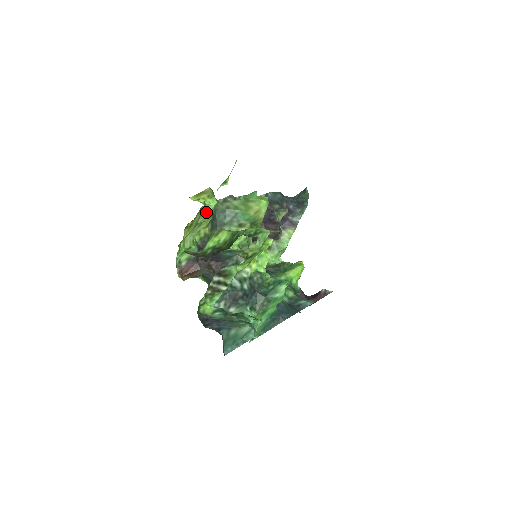
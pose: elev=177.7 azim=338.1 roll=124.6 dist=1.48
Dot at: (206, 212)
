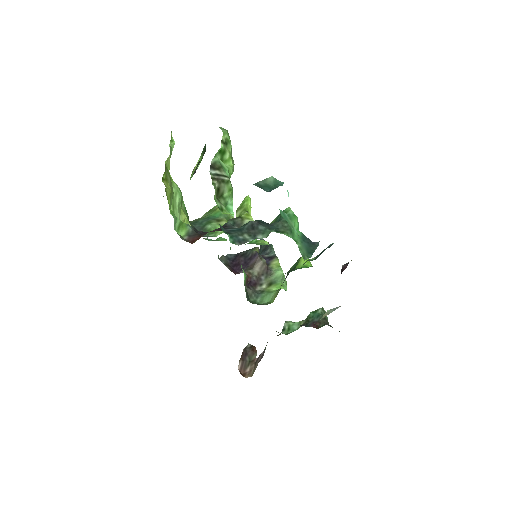
Dot at: (175, 183)
